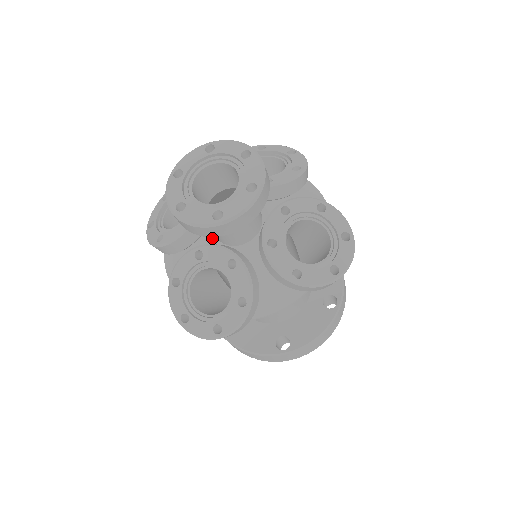
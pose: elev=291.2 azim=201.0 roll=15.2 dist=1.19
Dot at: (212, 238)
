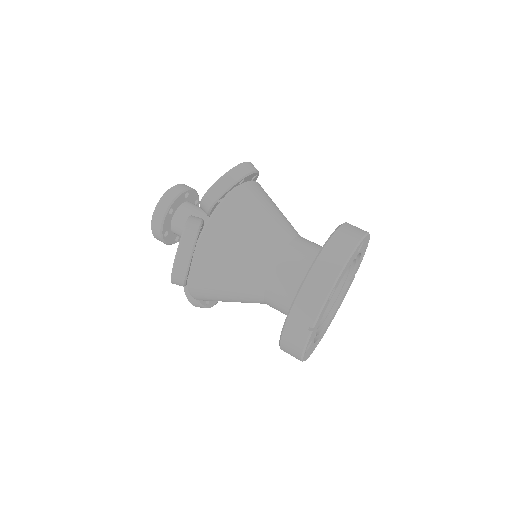
Dot at: occluded
